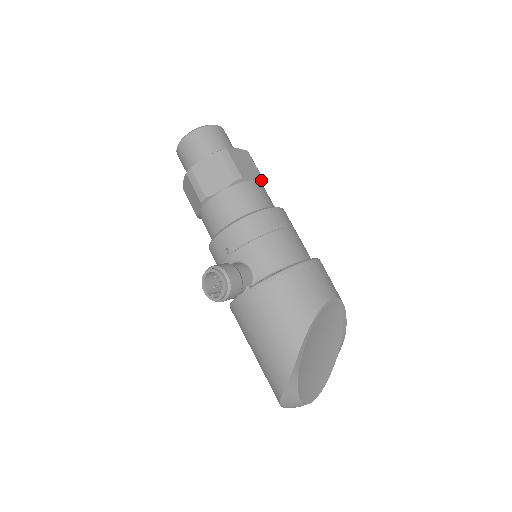
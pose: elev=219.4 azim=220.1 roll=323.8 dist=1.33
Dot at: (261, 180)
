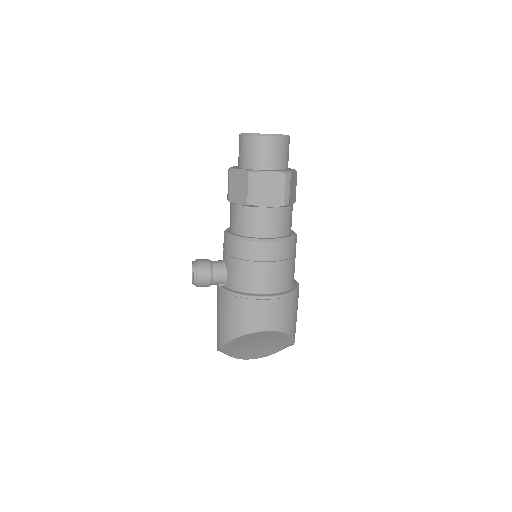
Dot at: (282, 206)
